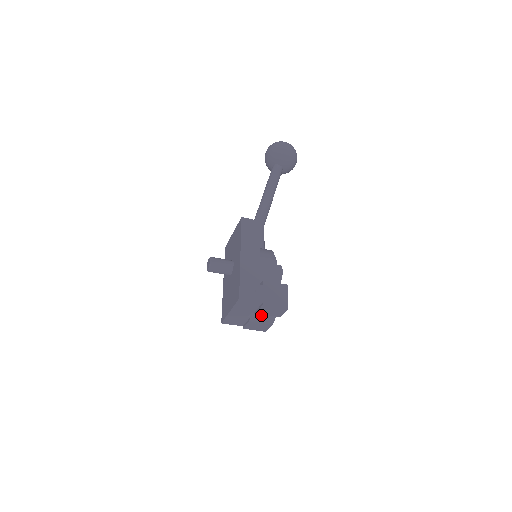
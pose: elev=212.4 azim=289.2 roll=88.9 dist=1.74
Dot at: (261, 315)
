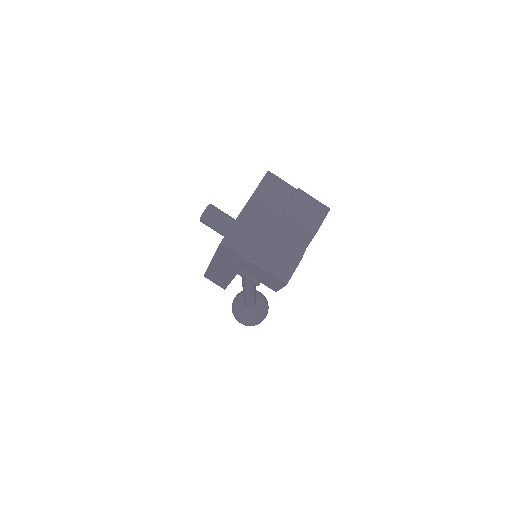
Dot at: (285, 237)
